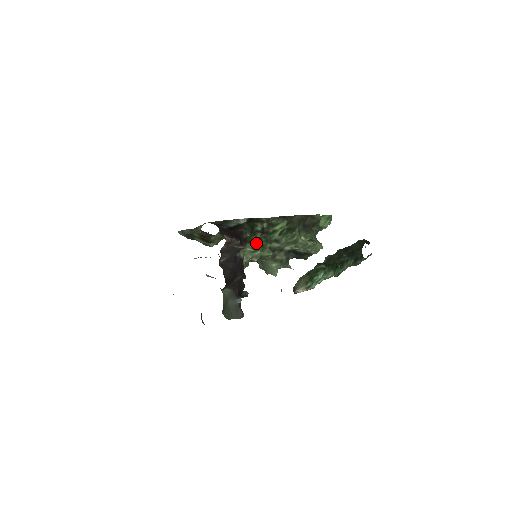
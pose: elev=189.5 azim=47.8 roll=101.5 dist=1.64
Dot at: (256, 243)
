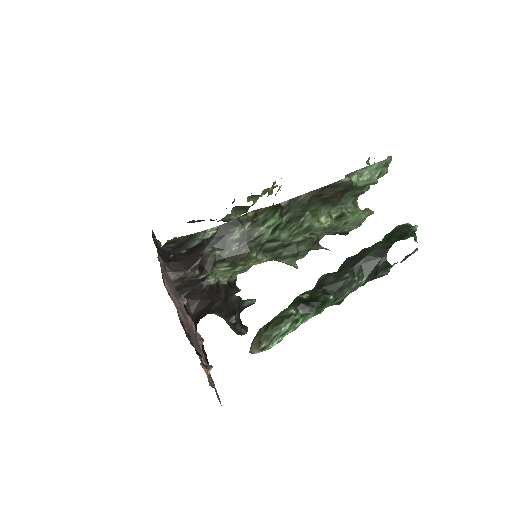
Dot at: (231, 259)
